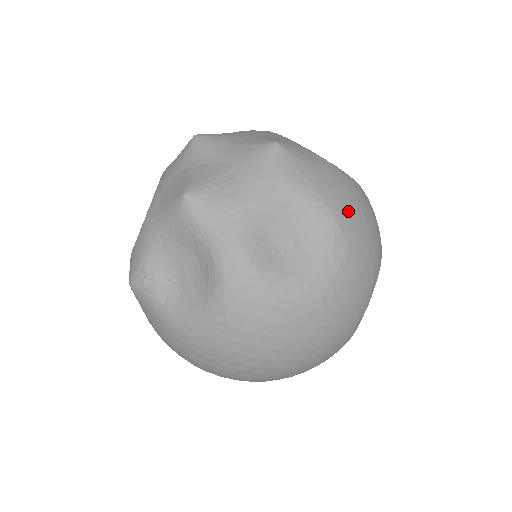
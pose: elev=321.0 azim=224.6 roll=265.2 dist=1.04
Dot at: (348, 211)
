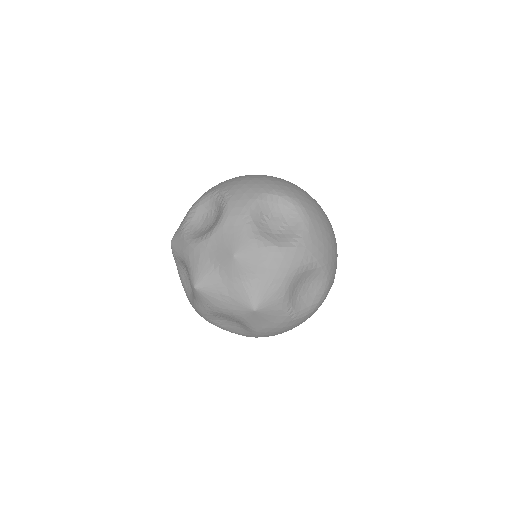
Dot at: (269, 334)
